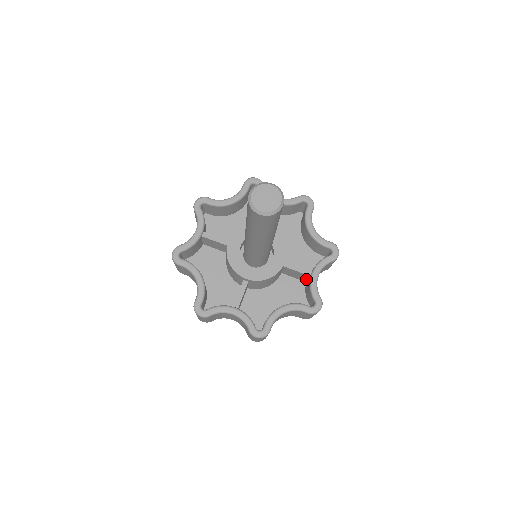
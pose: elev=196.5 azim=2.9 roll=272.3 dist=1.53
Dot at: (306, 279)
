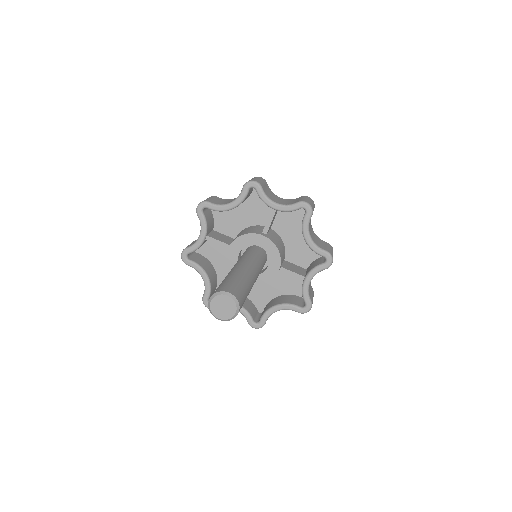
Dot at: occluded
